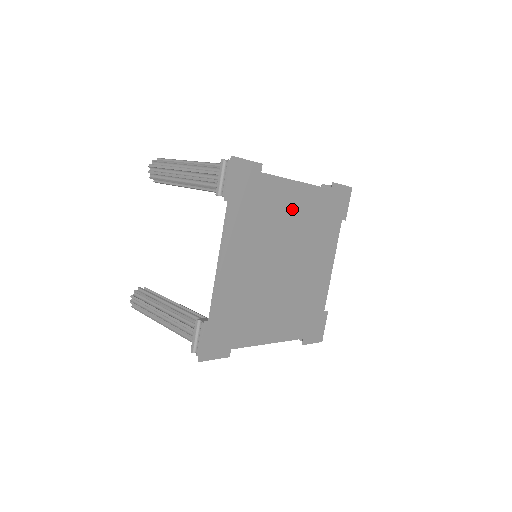
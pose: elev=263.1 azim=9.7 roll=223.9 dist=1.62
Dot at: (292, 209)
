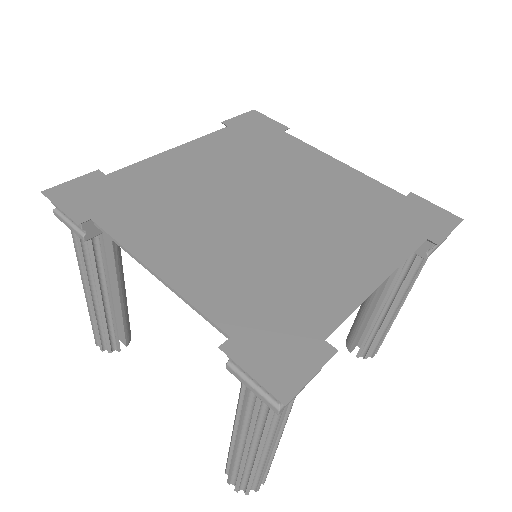
Dot at: (198, 168)
